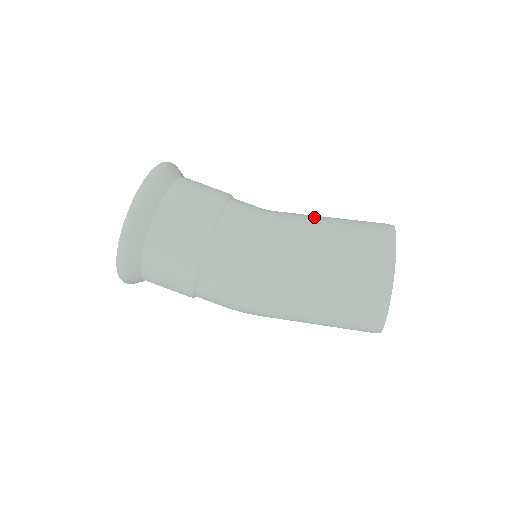
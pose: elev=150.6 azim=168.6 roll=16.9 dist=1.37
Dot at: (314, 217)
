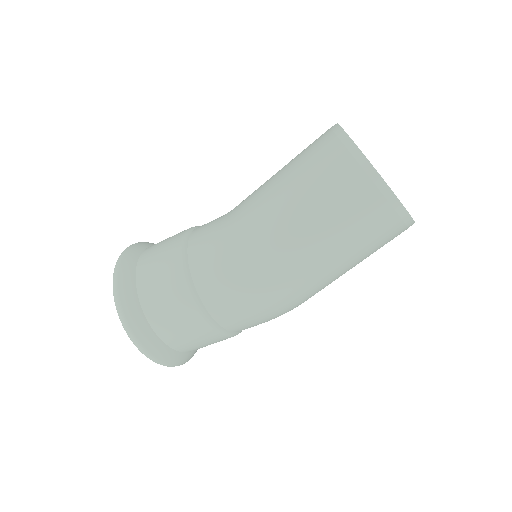
Dot at: occluded
